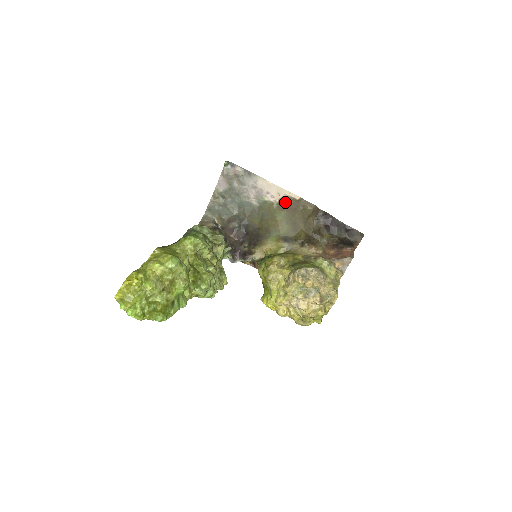
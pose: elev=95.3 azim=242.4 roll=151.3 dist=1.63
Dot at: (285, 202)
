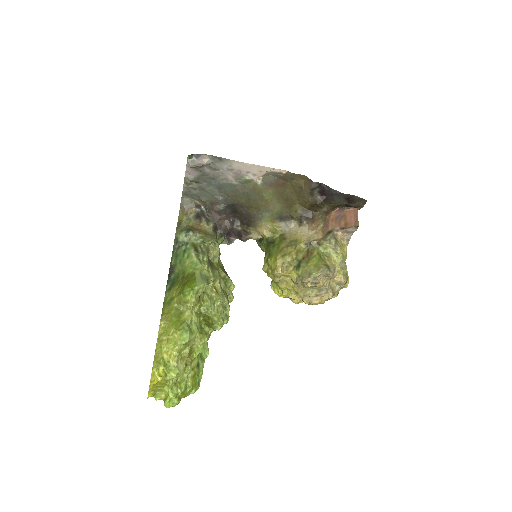
Dot at: (270, 179)
